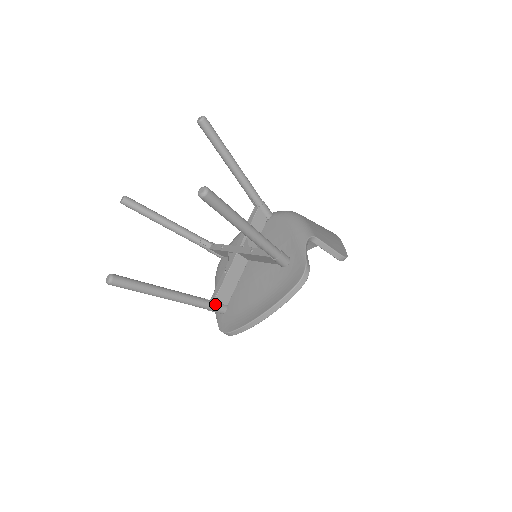
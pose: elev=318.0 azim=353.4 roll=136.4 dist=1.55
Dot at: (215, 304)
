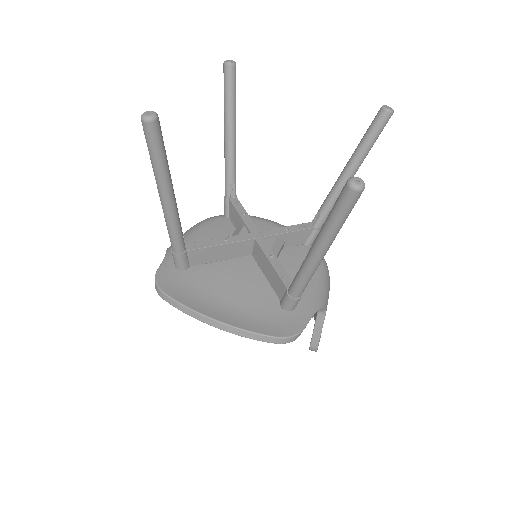
Dot at: (185, 254)
